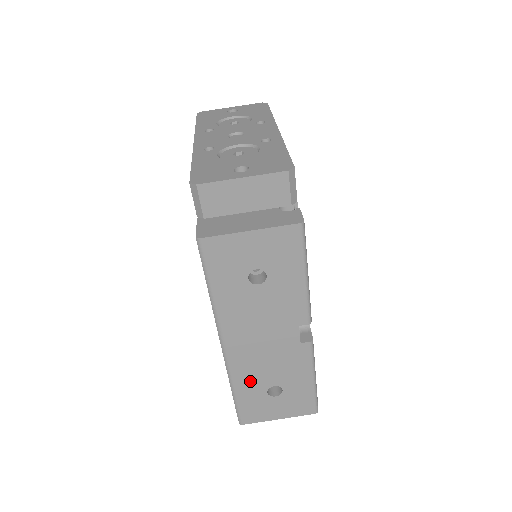
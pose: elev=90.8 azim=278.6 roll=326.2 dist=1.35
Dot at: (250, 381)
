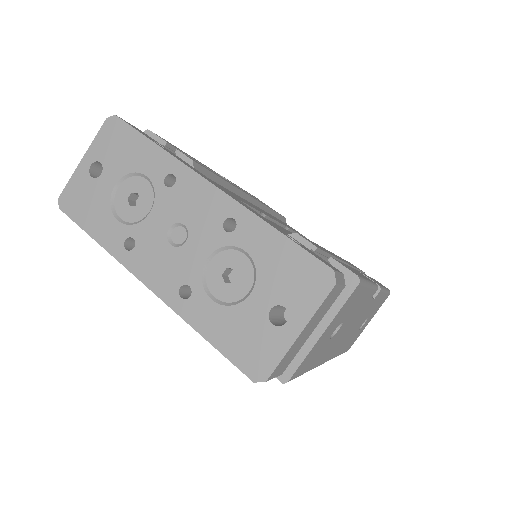
Dot at: (347, 342)
